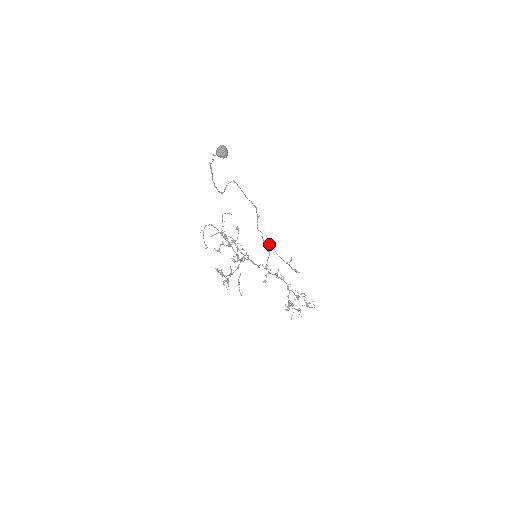
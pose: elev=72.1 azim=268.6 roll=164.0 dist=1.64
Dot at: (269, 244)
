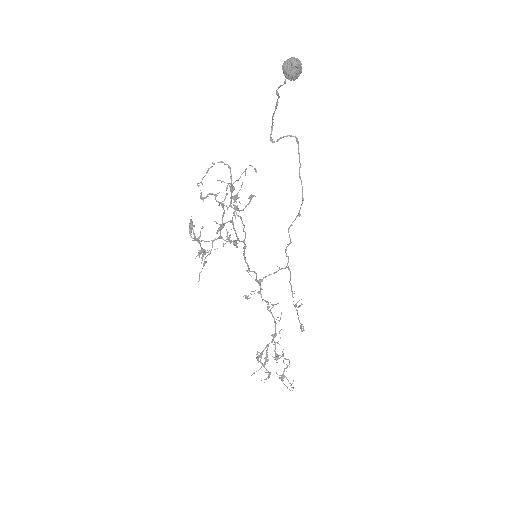
Dot at: (288, 261)
